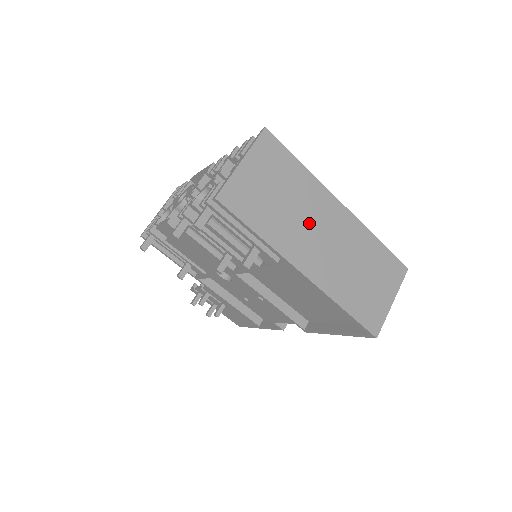
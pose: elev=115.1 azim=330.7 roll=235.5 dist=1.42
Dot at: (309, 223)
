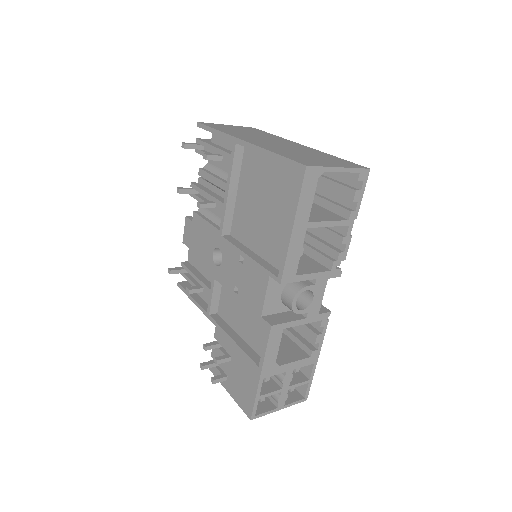
Dot at: (265, 139)
